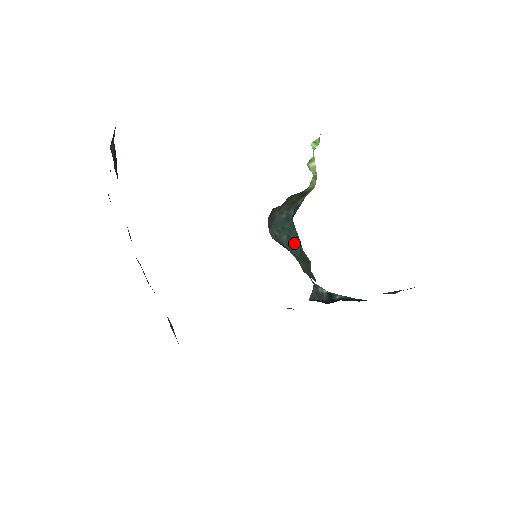
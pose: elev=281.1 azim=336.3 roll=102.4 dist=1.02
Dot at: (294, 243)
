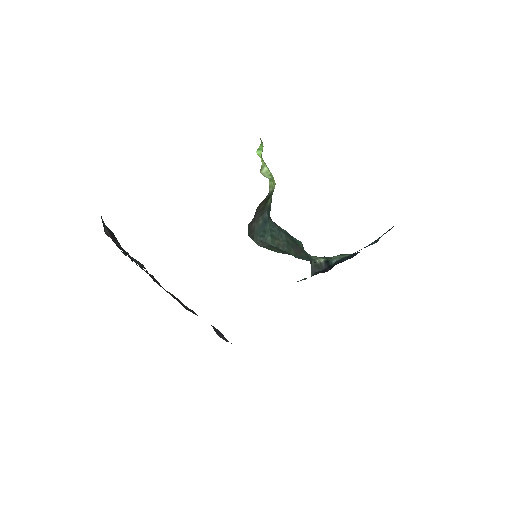
Dot at: (279, 238)
